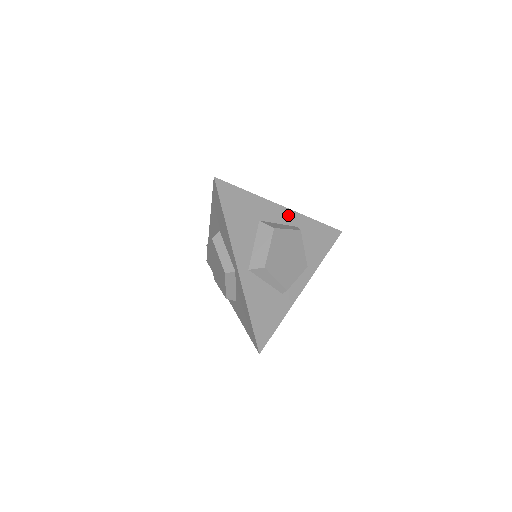
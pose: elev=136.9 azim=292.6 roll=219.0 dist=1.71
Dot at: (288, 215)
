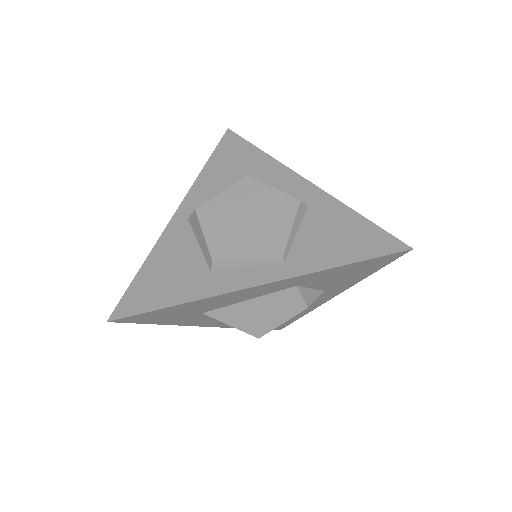
Dot at: (303, 188)
